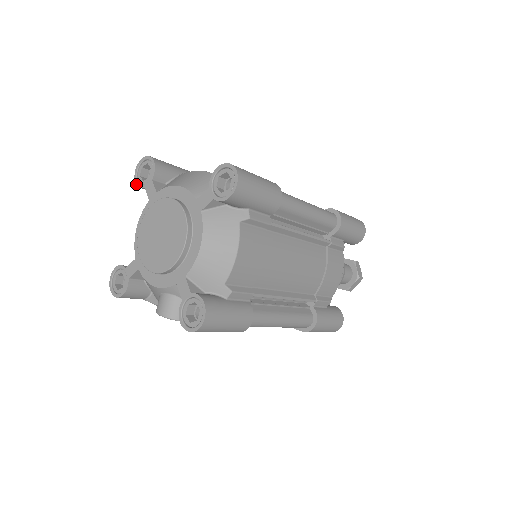
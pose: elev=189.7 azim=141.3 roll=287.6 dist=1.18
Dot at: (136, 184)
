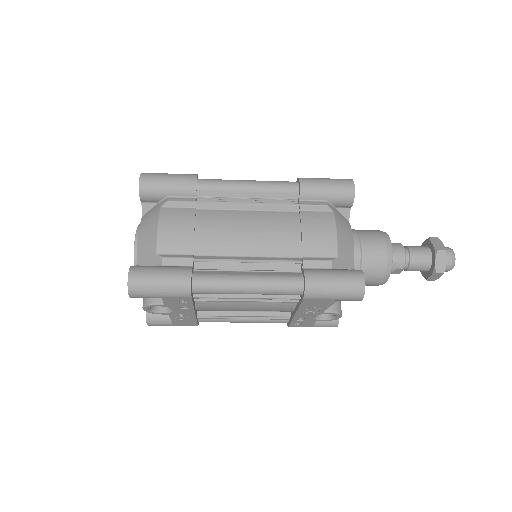
Dot at: occluded
